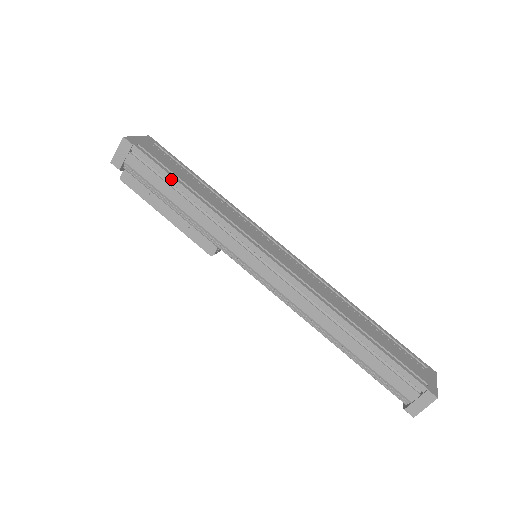
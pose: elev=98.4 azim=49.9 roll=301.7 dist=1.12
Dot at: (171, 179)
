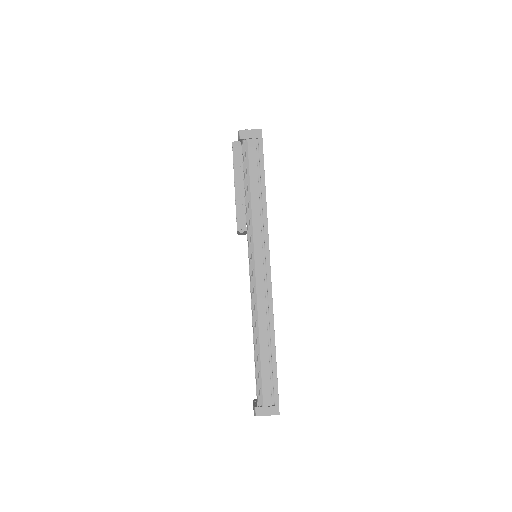
Dot at: (263, 174)
